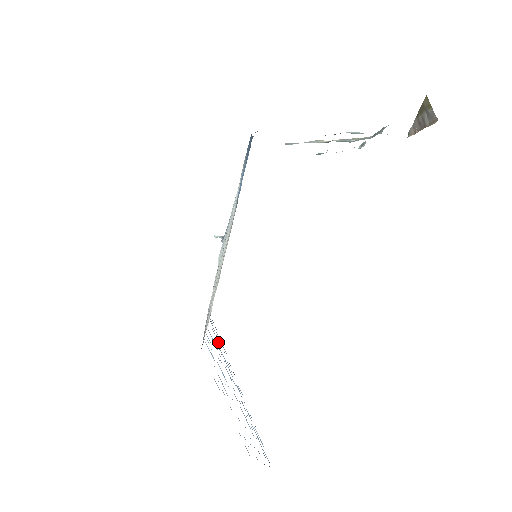
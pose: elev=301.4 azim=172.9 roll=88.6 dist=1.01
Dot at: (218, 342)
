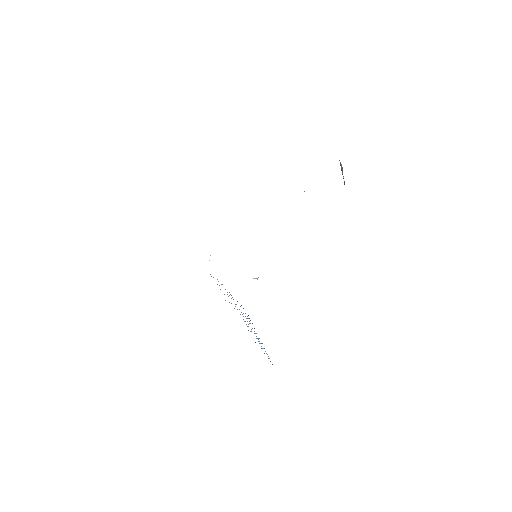
Dot at: occluded
